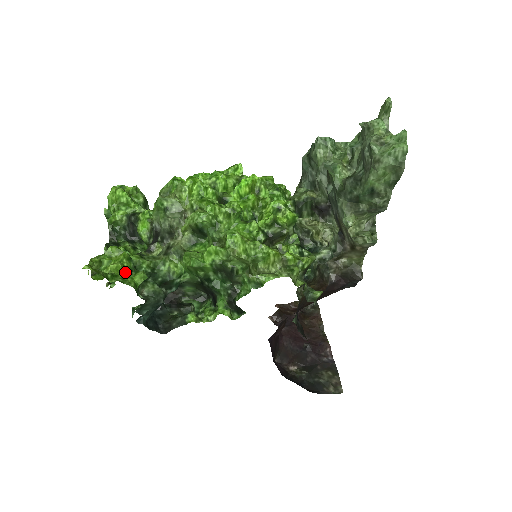
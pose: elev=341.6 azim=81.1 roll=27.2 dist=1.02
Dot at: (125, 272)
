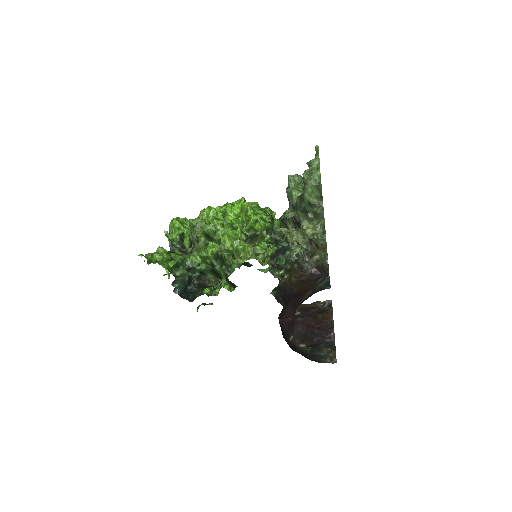
Dot at: (164, 260)
